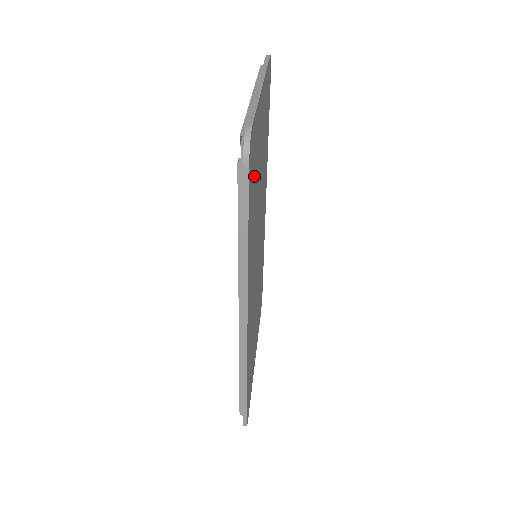
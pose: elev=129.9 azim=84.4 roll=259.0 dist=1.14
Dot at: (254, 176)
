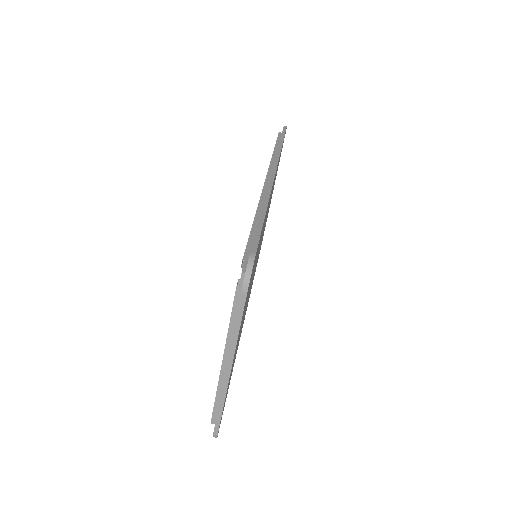
Dot at: occluded
